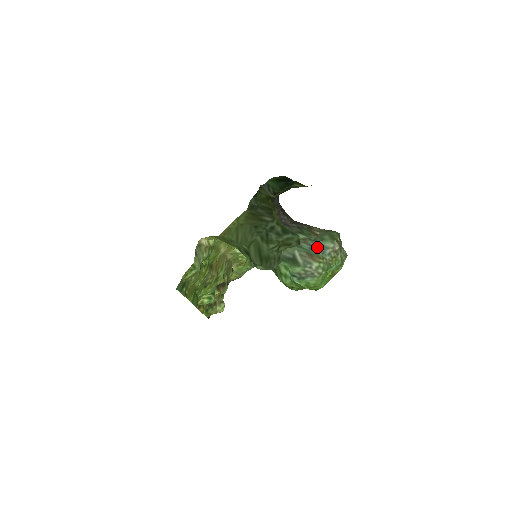
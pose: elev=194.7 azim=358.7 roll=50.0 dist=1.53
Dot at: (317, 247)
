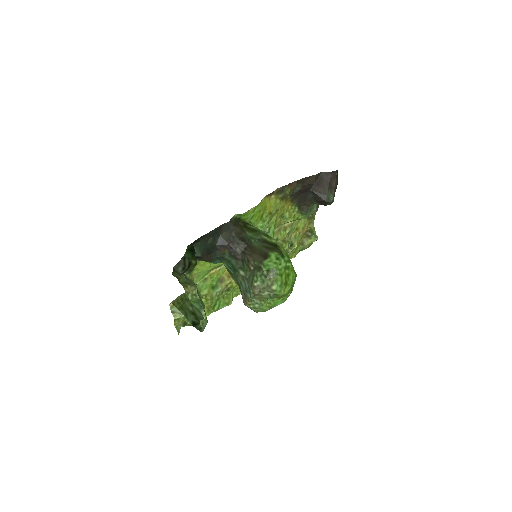
Dot at: (248, 288)
